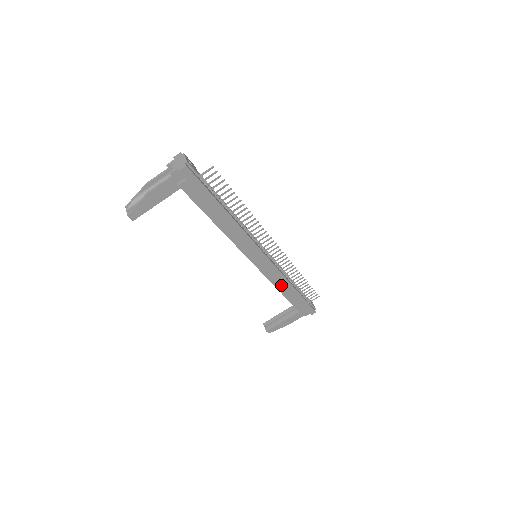
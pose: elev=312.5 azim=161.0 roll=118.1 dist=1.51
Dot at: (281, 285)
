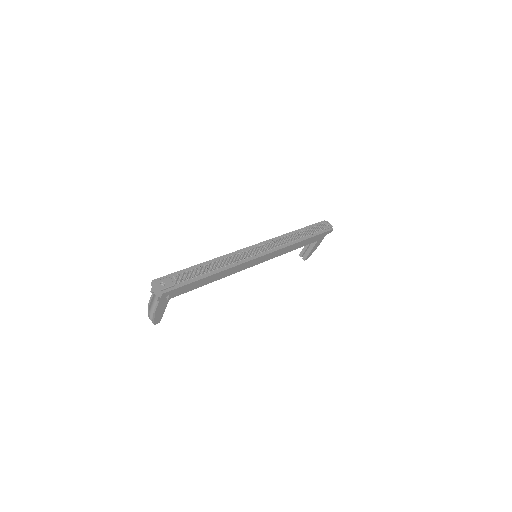
Dot at: (290, 249)
